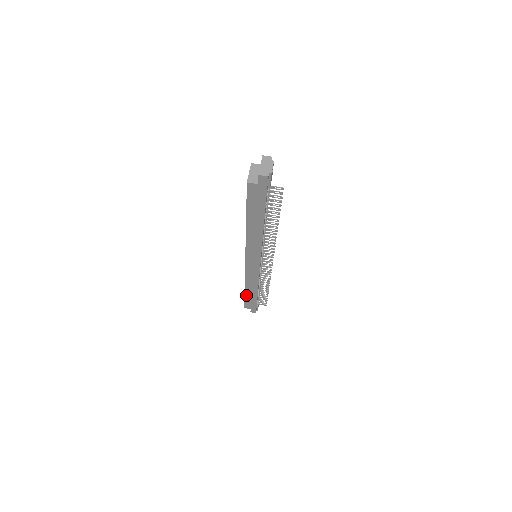
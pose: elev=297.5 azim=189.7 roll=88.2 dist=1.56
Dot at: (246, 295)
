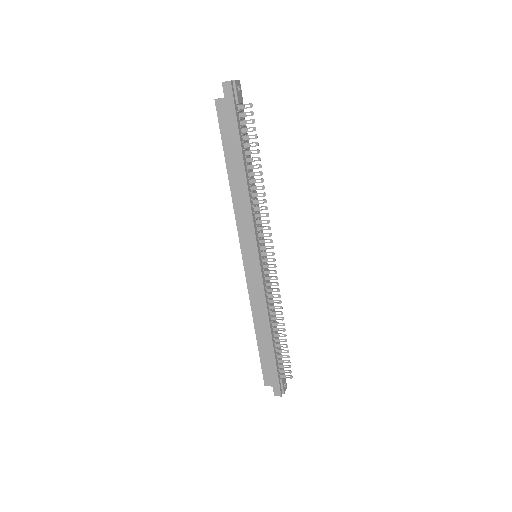
Dot at: (260, 347)
